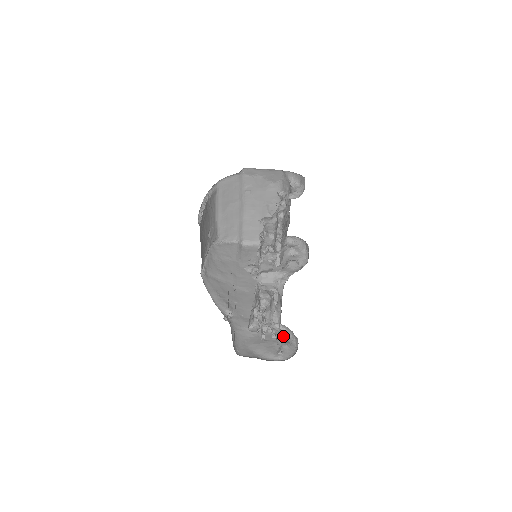
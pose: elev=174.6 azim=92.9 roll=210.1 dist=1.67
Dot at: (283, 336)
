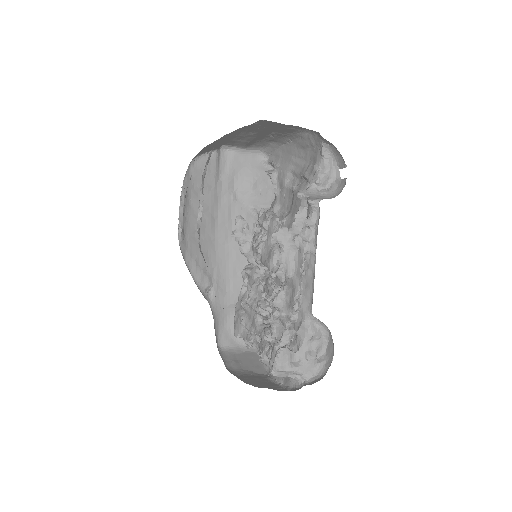
Dot at: occluded
